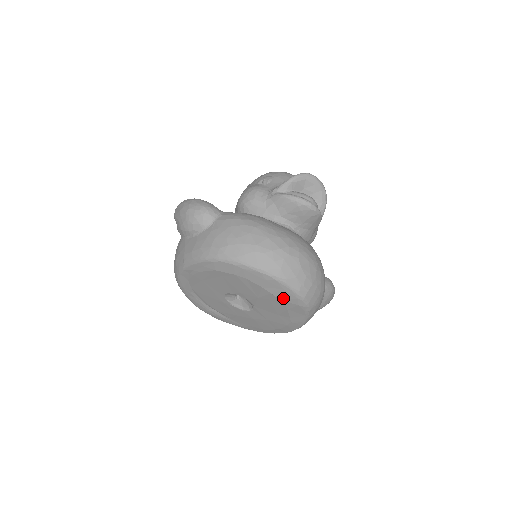
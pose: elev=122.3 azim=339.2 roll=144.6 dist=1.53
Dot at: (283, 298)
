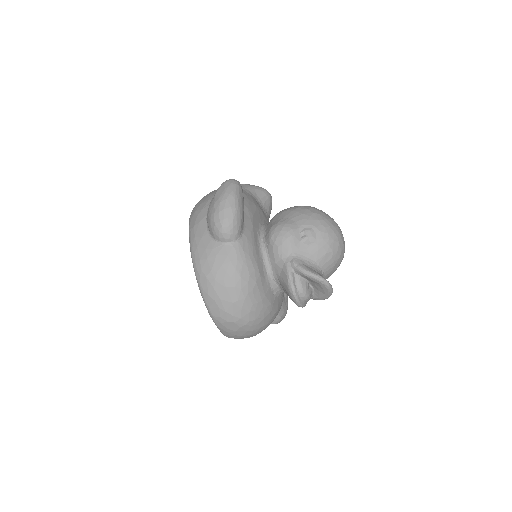
Dot at: occluded
